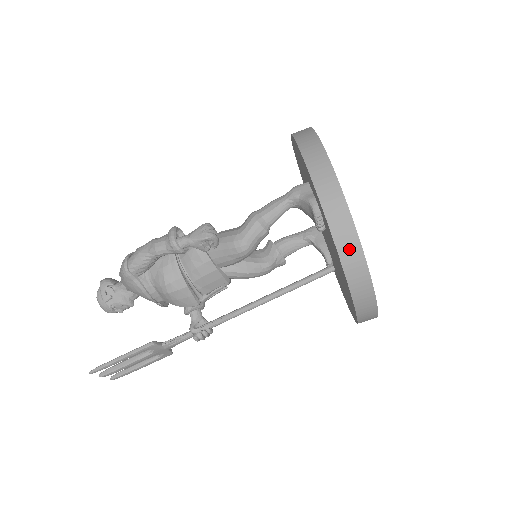
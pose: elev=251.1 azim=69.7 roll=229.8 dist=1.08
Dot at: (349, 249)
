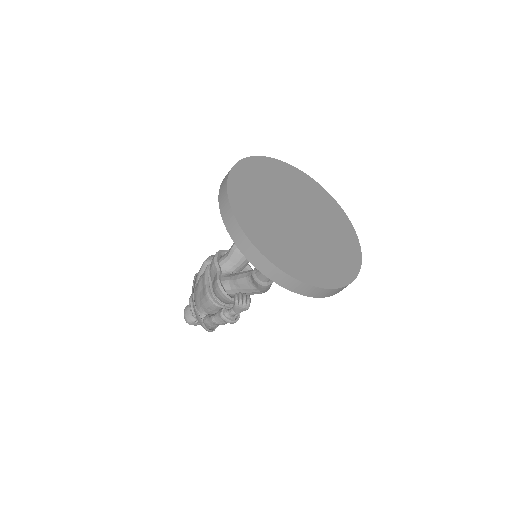
Dot at: occluded
